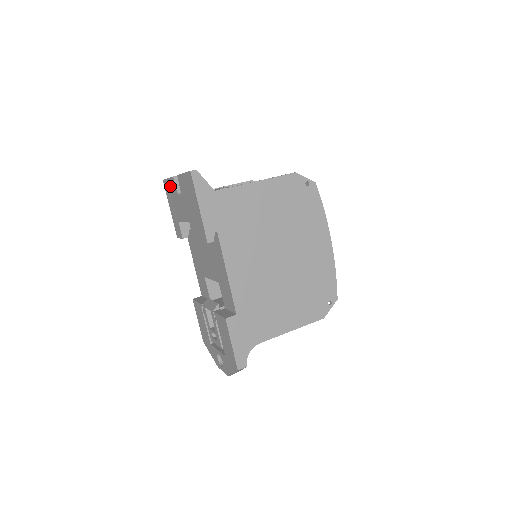
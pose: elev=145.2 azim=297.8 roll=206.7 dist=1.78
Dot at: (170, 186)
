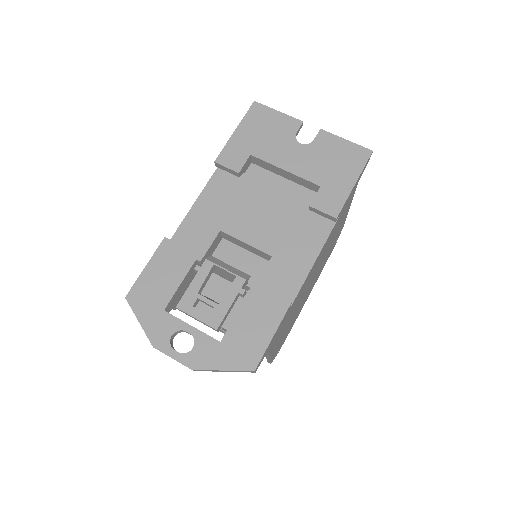
Dot at: (277, 120)
